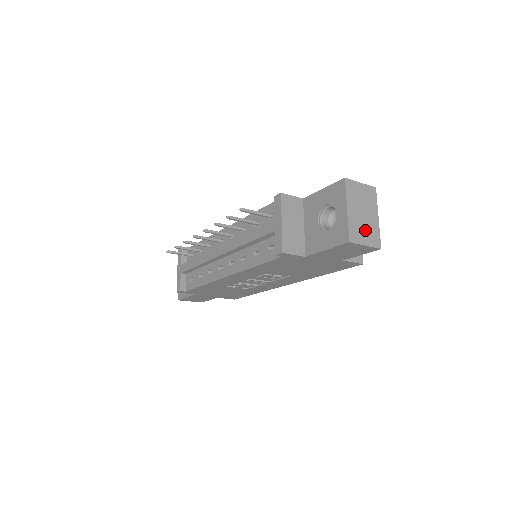
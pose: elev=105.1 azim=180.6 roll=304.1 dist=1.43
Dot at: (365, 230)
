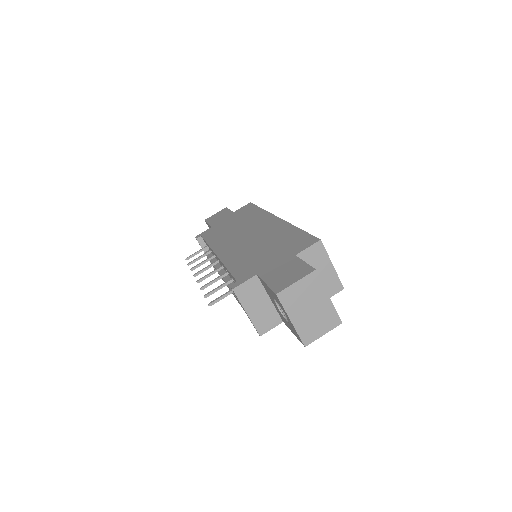
Dot at: (318, 322)
